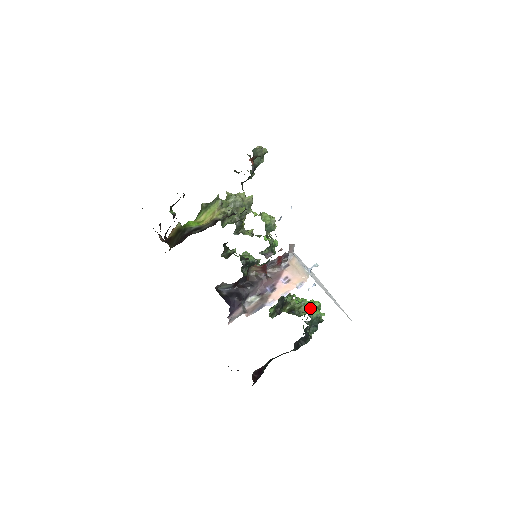
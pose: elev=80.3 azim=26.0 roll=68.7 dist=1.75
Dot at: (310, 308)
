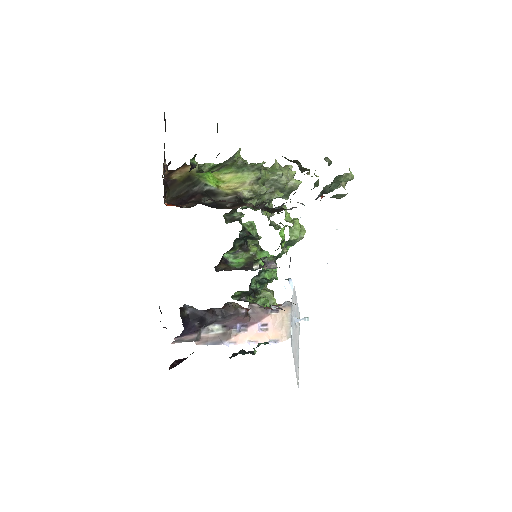
Dot at: occluded
